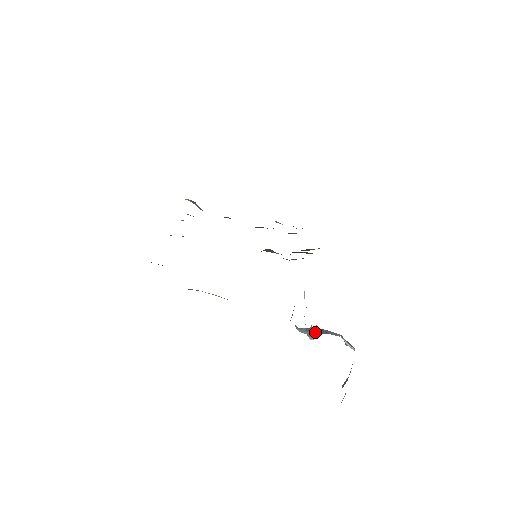
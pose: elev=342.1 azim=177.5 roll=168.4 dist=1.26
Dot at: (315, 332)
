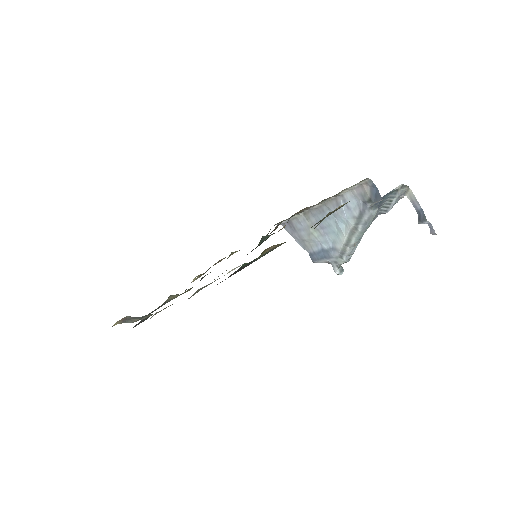
Dot at: occluded
